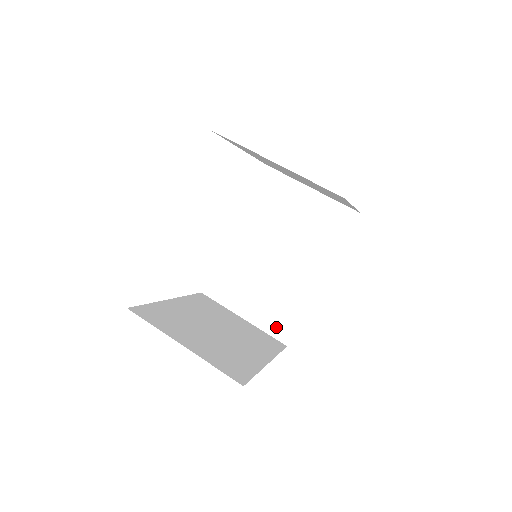
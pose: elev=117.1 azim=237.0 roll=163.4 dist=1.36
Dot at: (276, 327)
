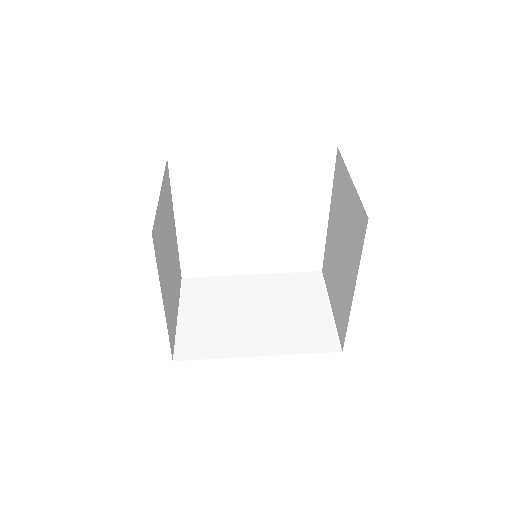
Dot at: (187, 343)
